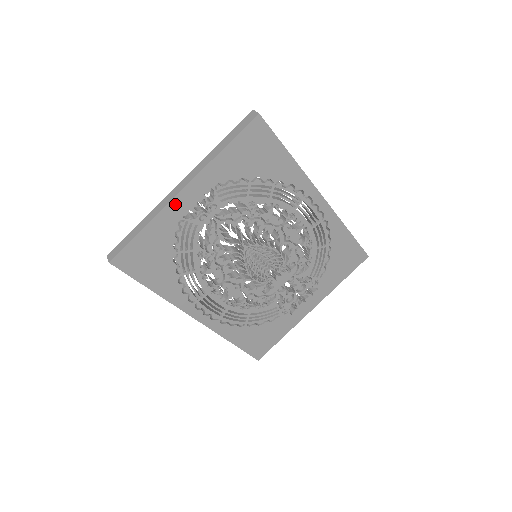
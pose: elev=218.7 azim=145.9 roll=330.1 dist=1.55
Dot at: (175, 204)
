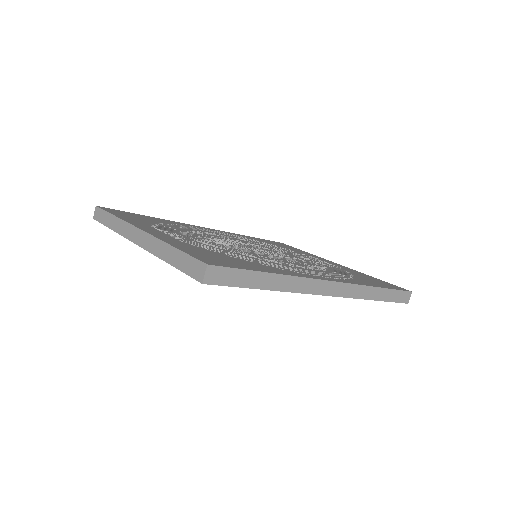
Dot at: occluded
